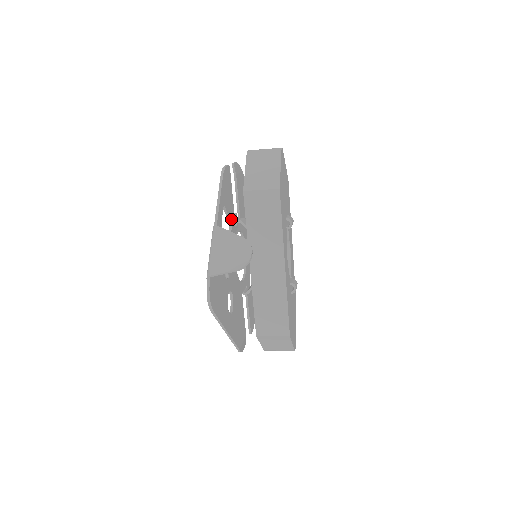
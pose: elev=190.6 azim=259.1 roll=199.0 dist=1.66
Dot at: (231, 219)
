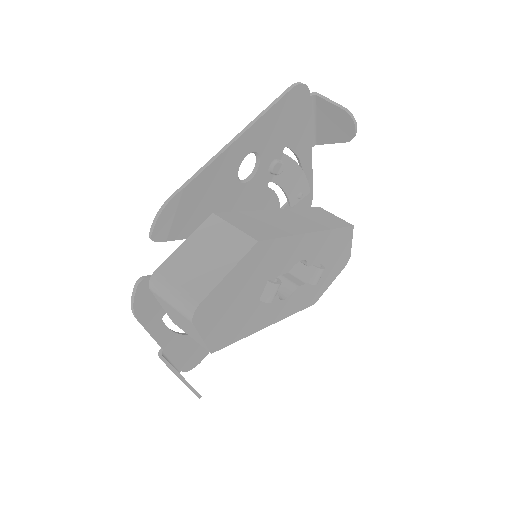
Dot at: occluded
